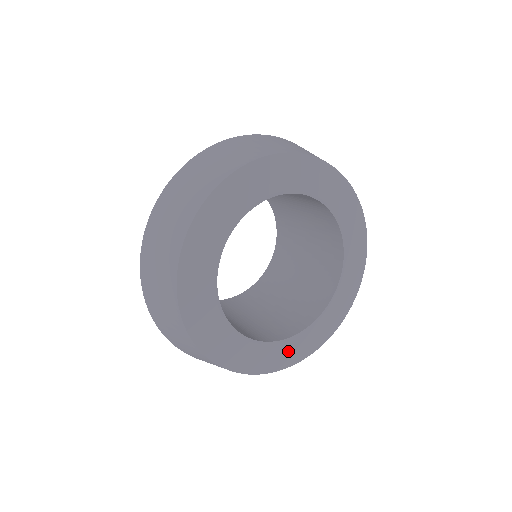
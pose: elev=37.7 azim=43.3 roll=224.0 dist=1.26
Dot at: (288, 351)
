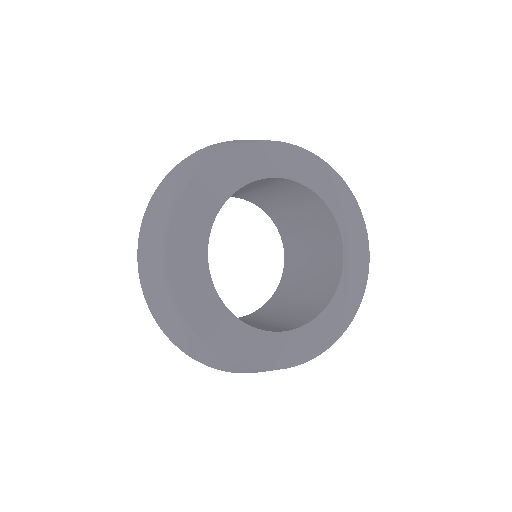
Dot at: (265, 348)
